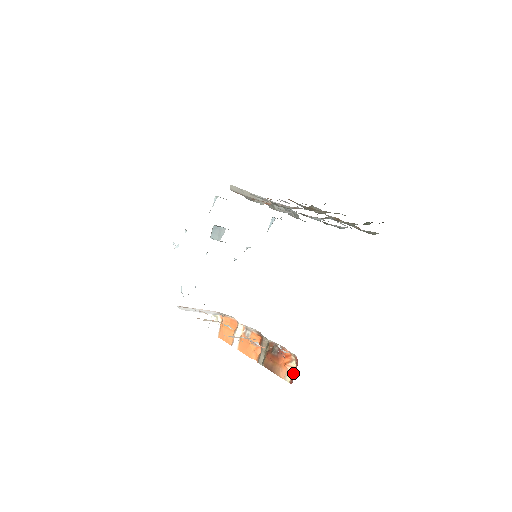
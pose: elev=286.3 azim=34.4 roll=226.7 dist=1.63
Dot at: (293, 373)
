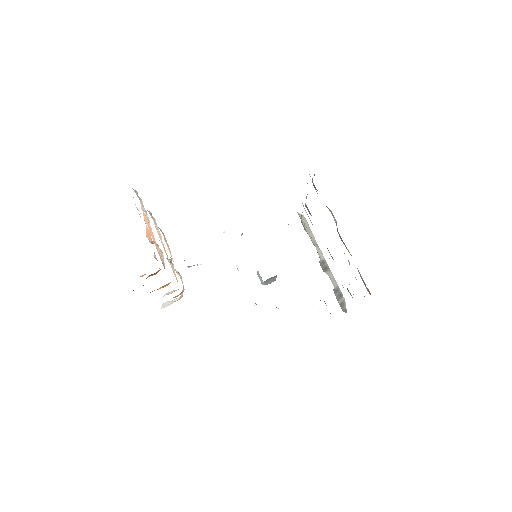
Dot at: occluded
